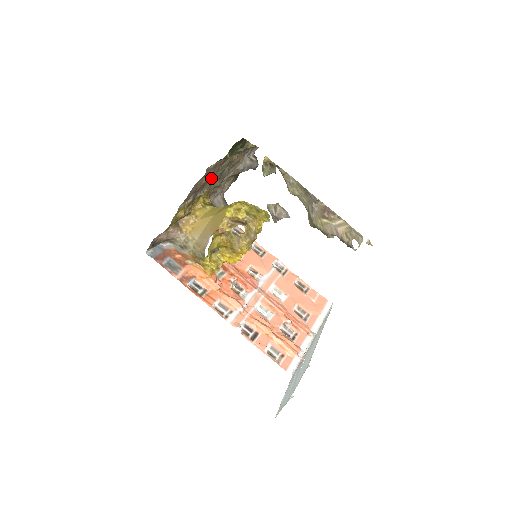
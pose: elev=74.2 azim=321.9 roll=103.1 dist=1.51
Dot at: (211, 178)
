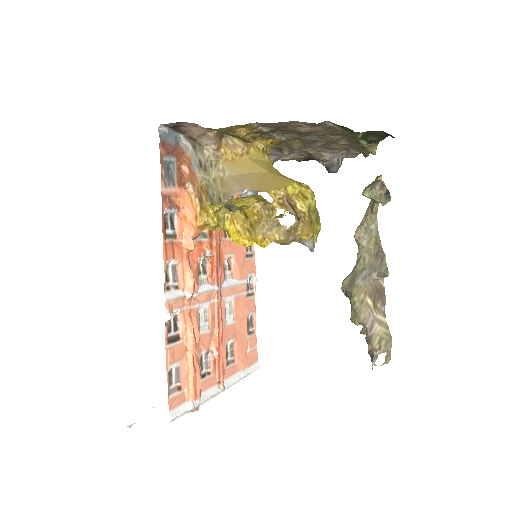
Dot at: (305, 134)
